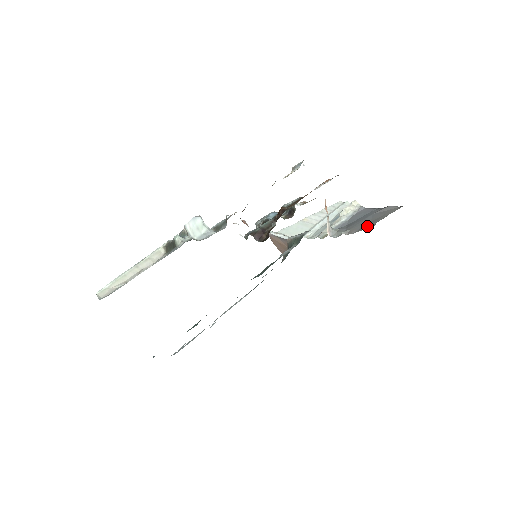
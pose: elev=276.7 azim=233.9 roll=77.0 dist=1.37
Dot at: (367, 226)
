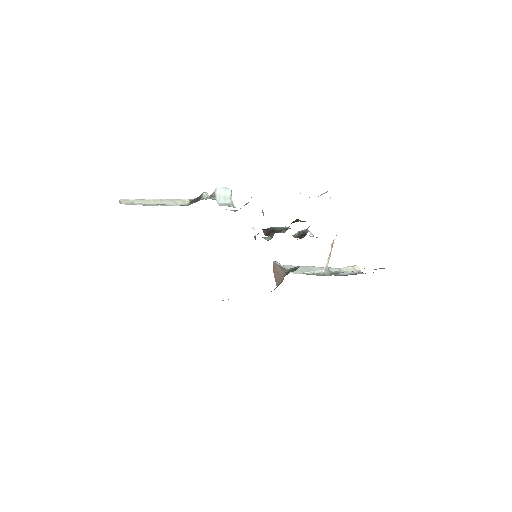
Dot at: occluded
